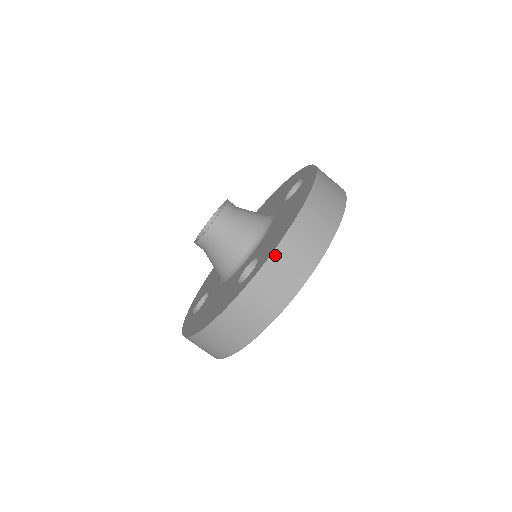
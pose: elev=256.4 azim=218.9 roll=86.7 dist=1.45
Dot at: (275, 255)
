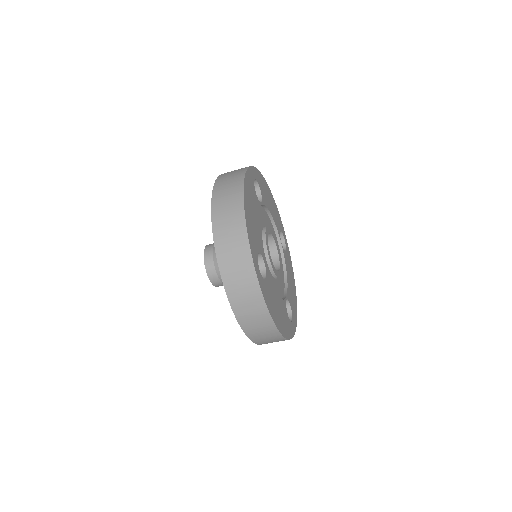
Dot at: (218, 251)
